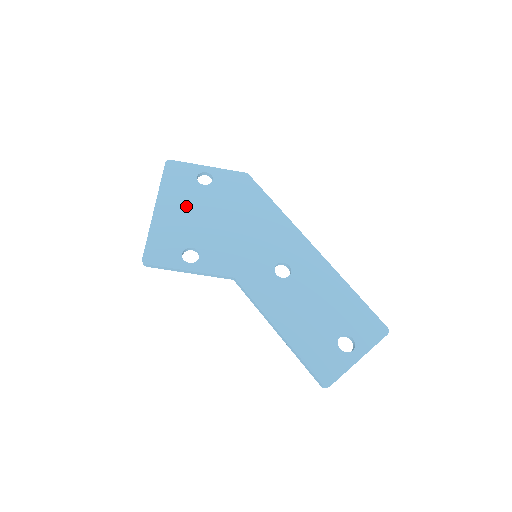
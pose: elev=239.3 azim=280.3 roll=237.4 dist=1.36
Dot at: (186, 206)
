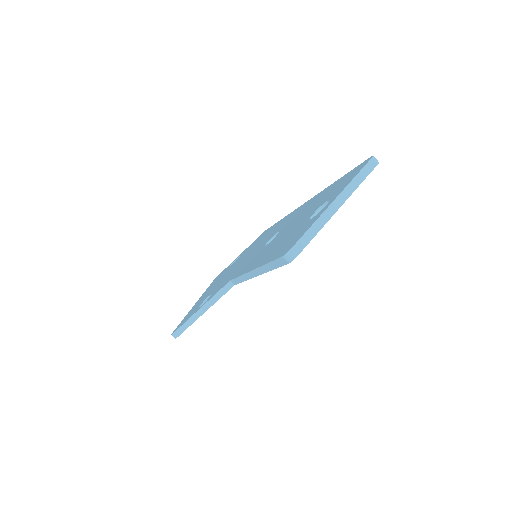
Dot at: occluded
